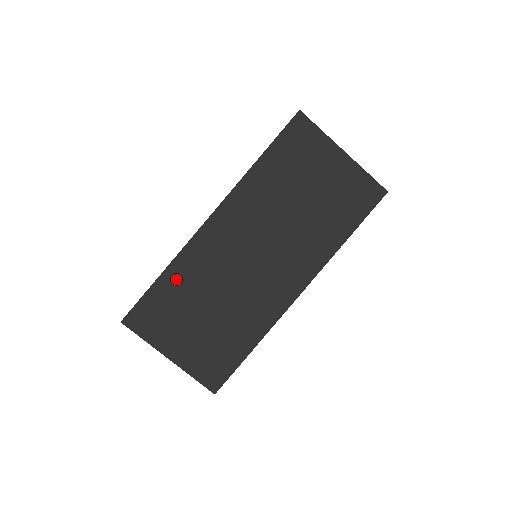
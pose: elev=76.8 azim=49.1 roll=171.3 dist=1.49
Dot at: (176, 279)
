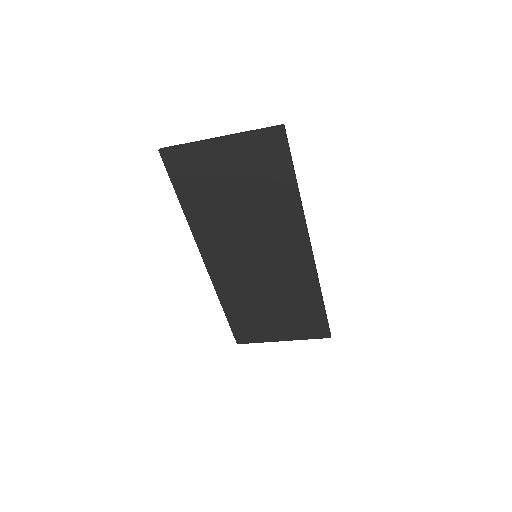
Dot at: (233, 306)
